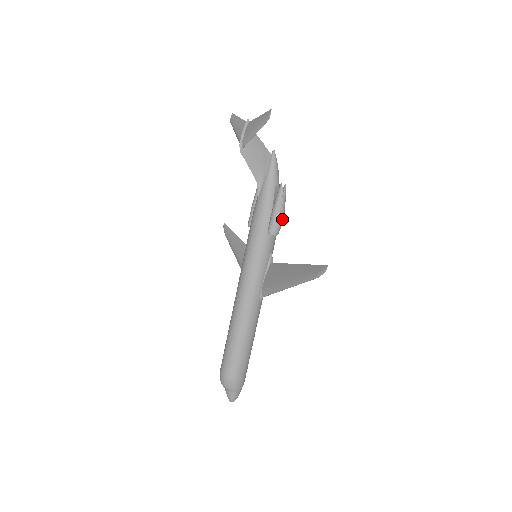
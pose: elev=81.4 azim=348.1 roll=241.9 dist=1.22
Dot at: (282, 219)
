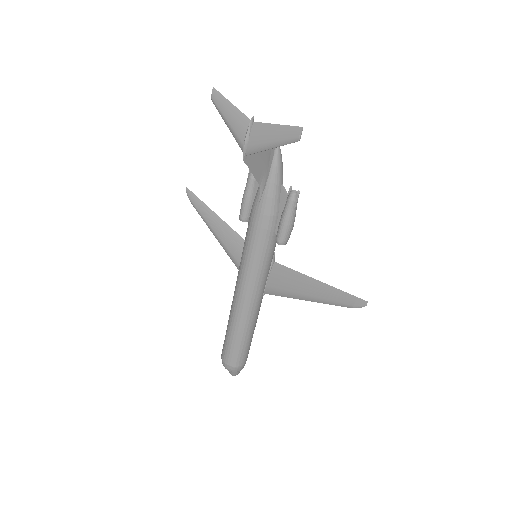
Dot at: (293, 226)
